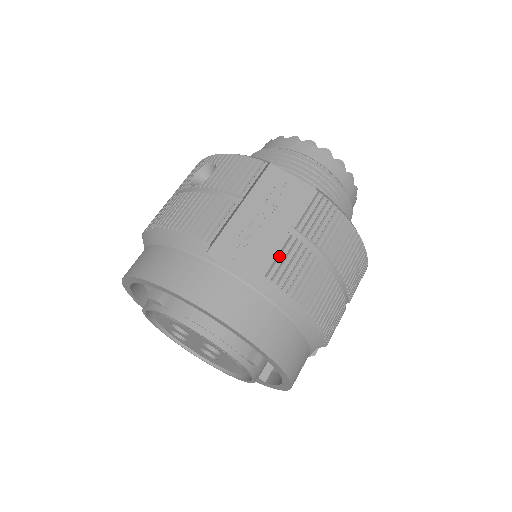
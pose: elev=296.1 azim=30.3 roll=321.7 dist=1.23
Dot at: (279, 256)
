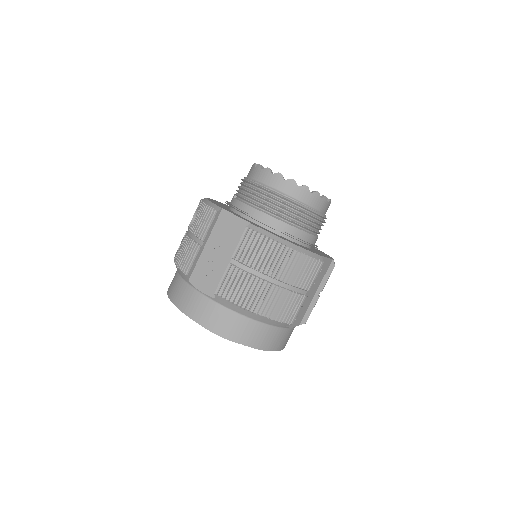
Dot at: (224, 280)
